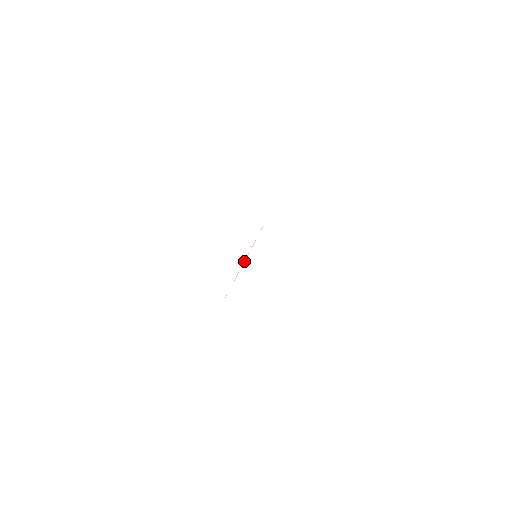
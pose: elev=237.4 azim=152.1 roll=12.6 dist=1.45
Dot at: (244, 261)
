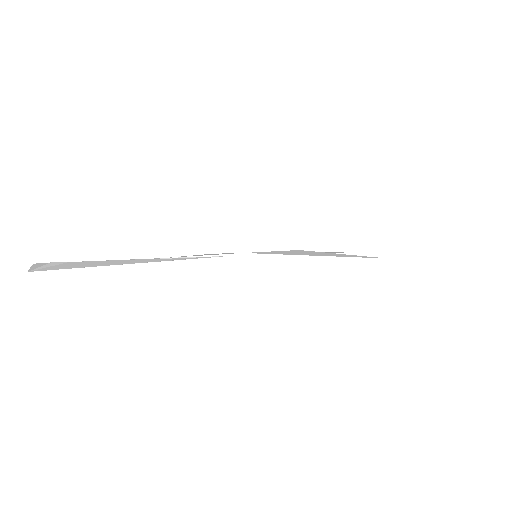
Dot at: (244, 254)
